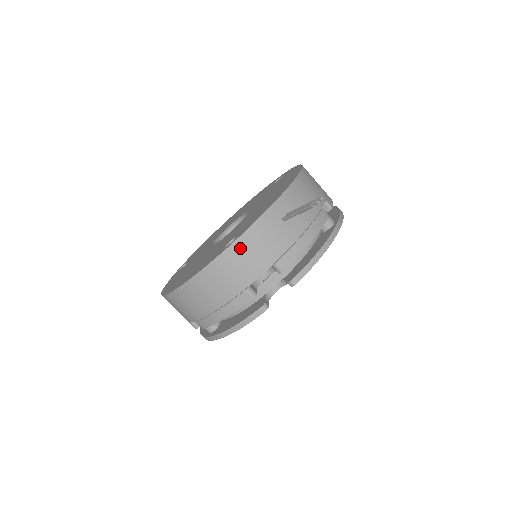
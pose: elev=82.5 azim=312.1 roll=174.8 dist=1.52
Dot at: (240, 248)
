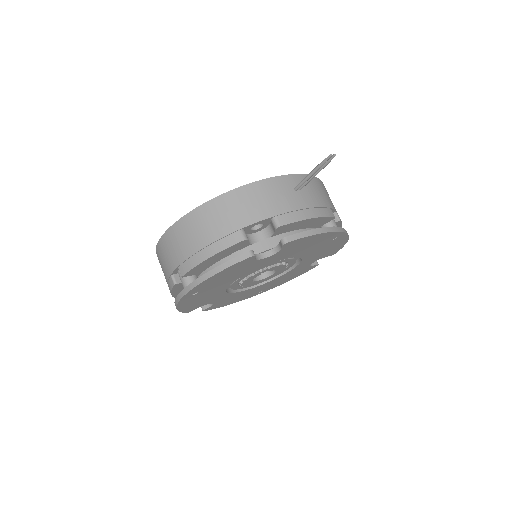
Dot at: (249, 192)
